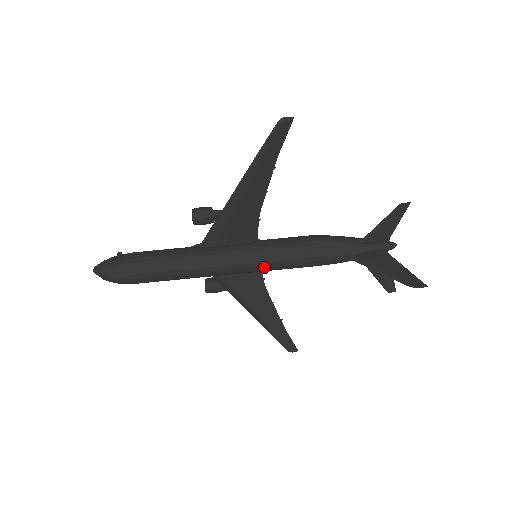
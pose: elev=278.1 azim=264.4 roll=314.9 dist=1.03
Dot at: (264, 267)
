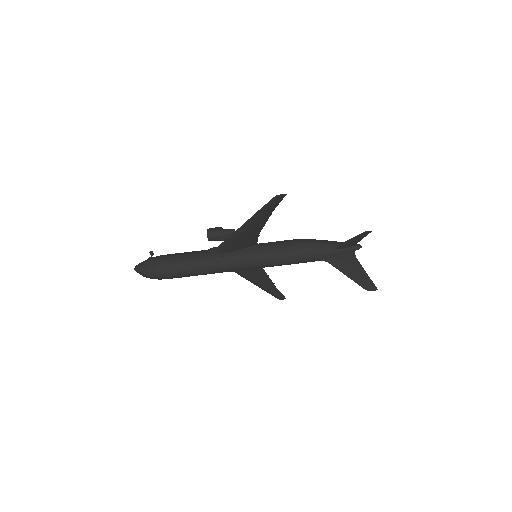
Dot at: (262, 267)
